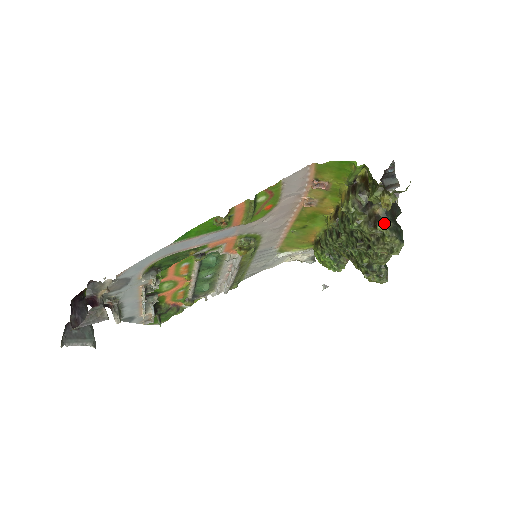
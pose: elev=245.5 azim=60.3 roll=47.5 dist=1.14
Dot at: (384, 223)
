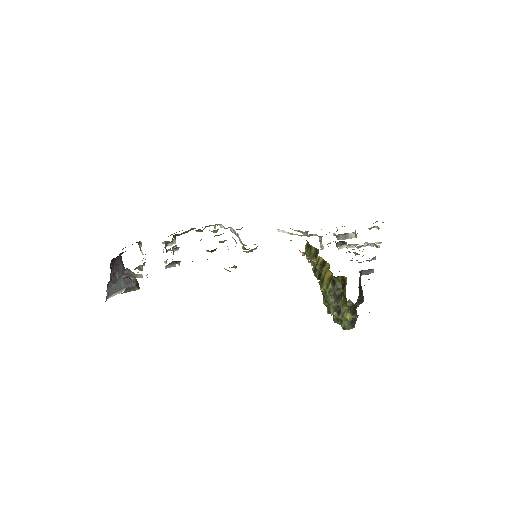
Dot at: occluded
